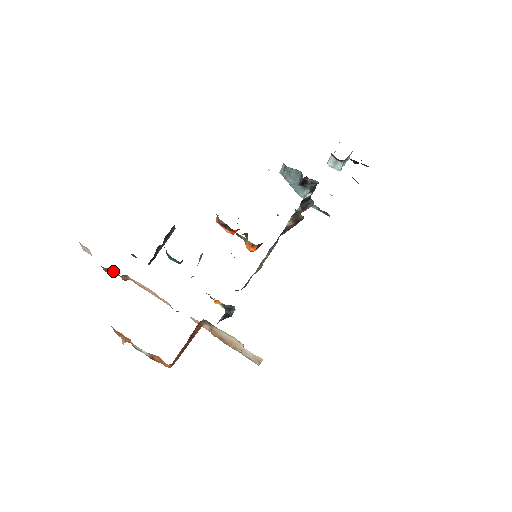
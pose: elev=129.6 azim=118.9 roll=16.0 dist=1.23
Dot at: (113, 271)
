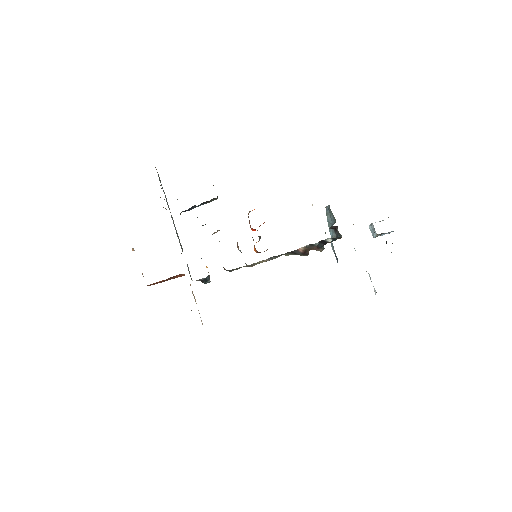
Dot at: occluded
